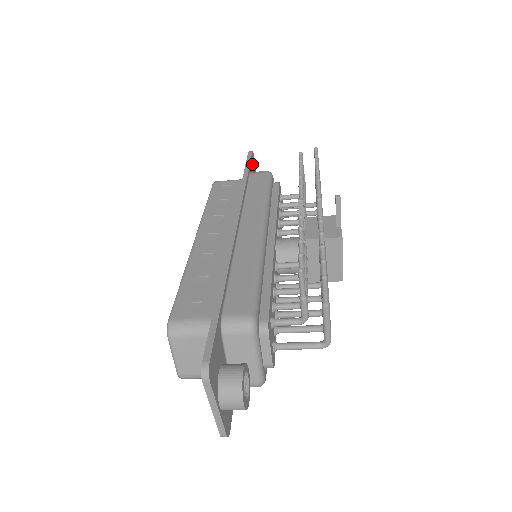
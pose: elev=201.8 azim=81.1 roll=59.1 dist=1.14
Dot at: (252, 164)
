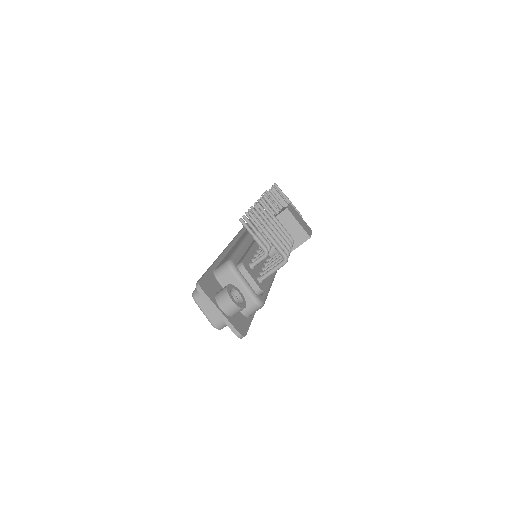
Dot at: occluded
